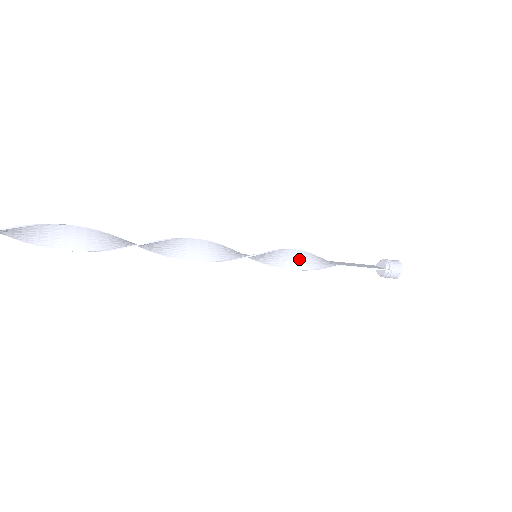
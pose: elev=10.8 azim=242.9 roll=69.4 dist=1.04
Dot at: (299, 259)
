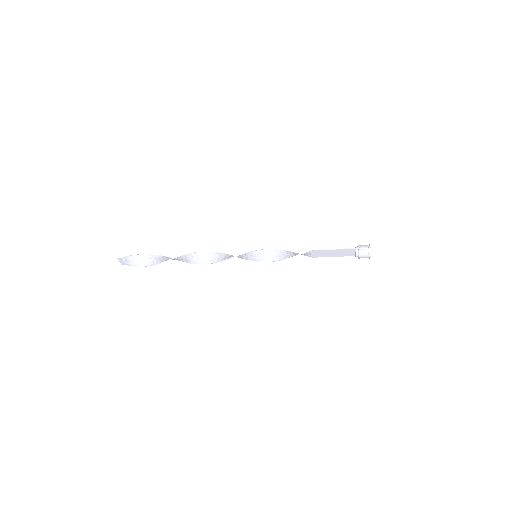
Dot at: (286, 254)
